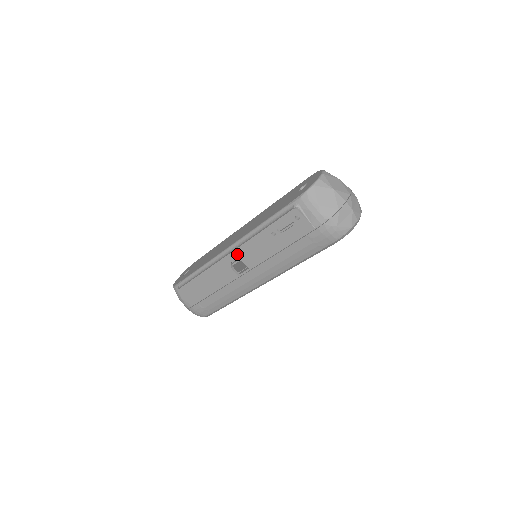
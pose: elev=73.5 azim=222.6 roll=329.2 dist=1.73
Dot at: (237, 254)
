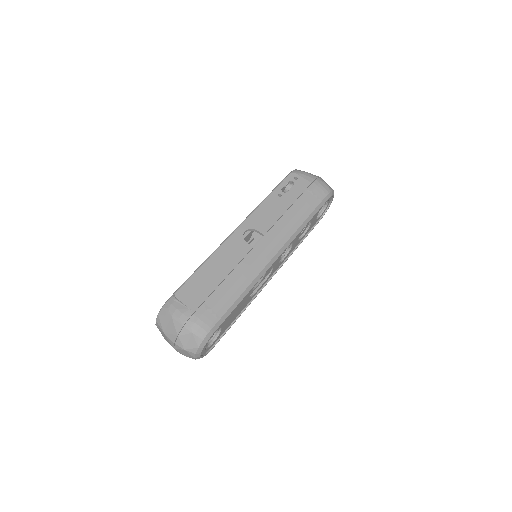
Dot at: (249, 223)
